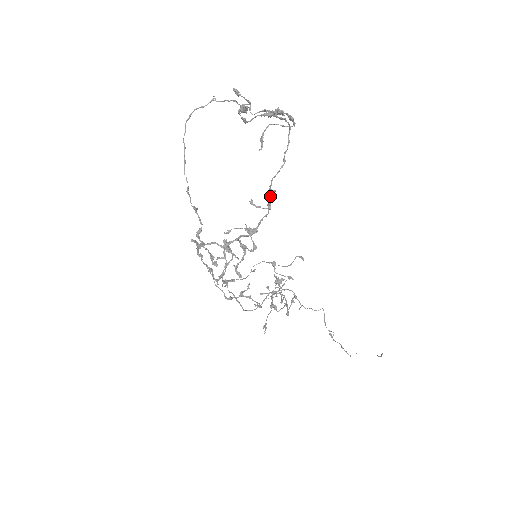
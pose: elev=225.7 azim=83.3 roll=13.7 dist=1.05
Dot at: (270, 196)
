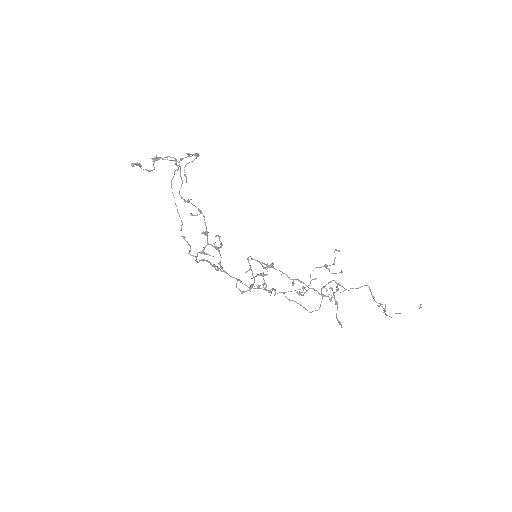
Dot at: occluded
